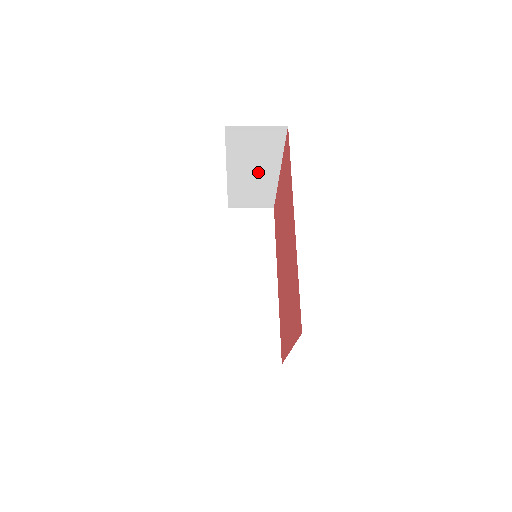
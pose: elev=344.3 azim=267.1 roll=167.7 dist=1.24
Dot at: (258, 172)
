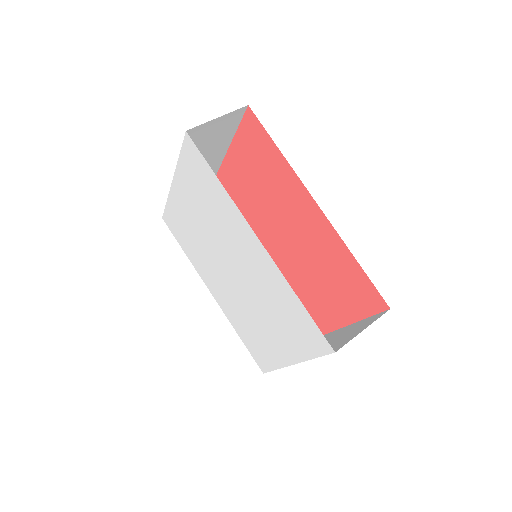
Dot at: occluded
